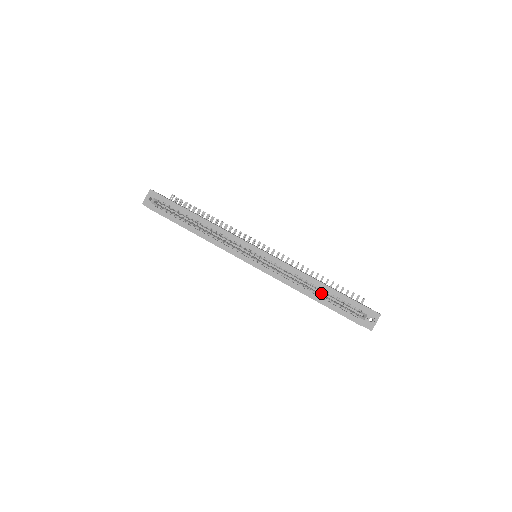
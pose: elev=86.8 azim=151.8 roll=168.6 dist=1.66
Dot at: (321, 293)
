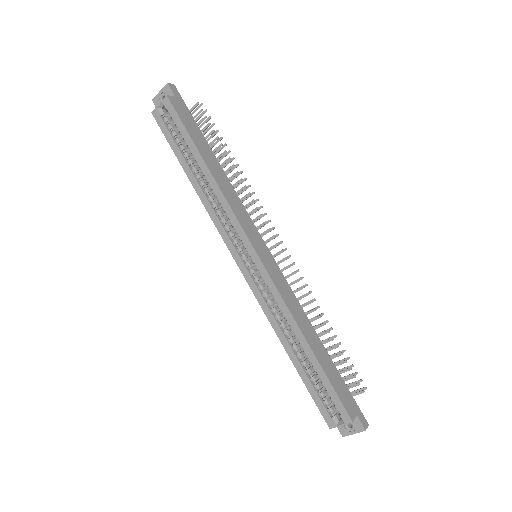
Dot at: occluded
